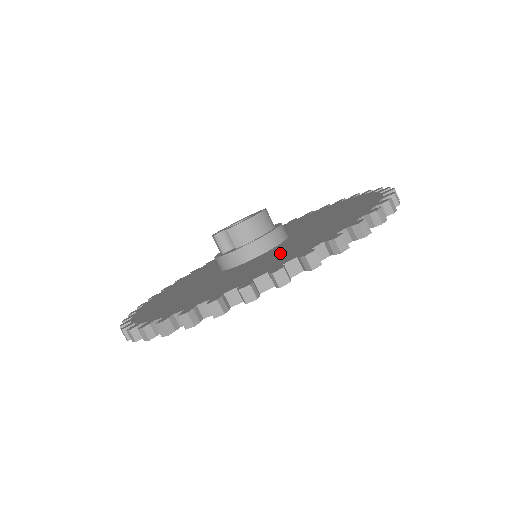
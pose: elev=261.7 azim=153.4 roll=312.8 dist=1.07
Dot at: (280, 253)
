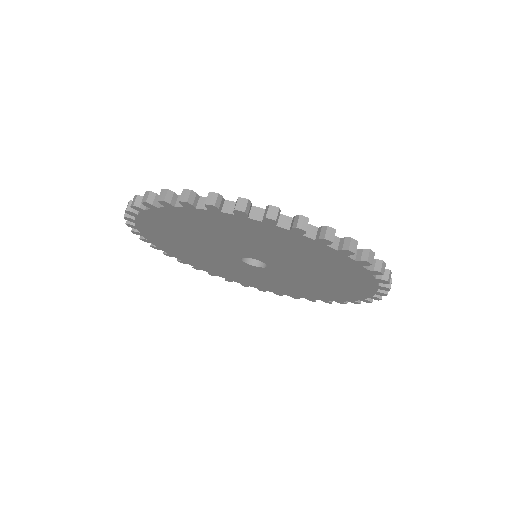
Dot at: occluded
